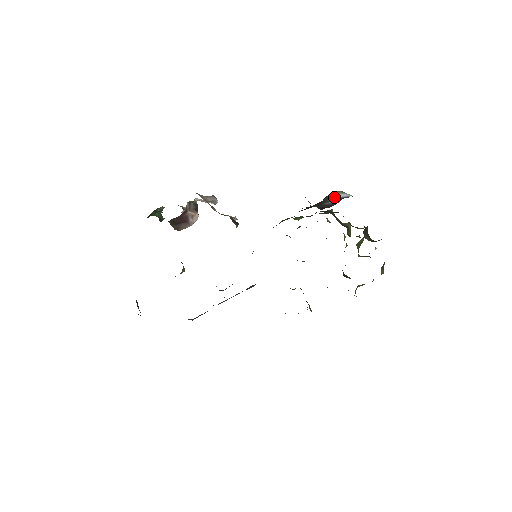
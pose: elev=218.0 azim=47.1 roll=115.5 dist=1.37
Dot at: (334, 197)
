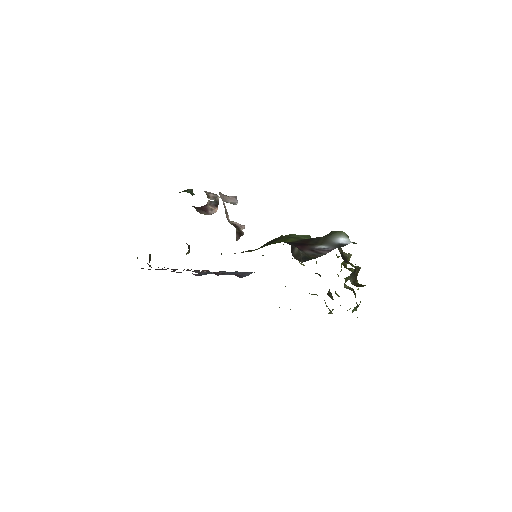
Dot at: (335, 238)
